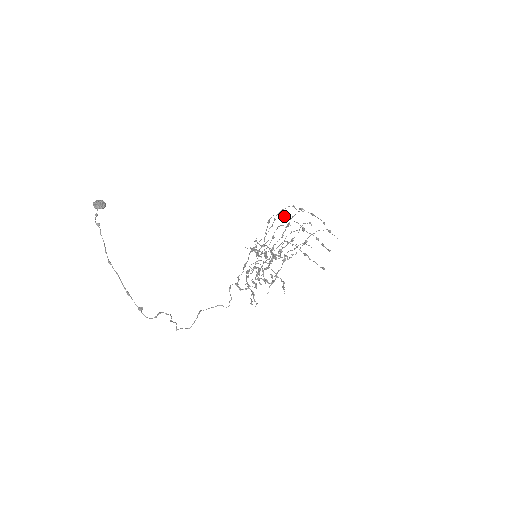
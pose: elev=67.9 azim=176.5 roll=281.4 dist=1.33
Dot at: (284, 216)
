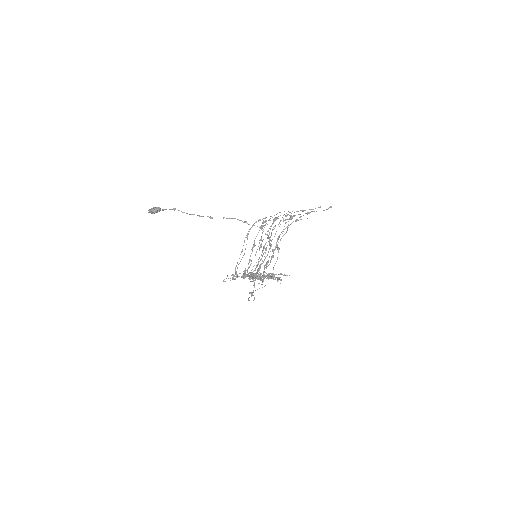
Dot at: (265, 218)
